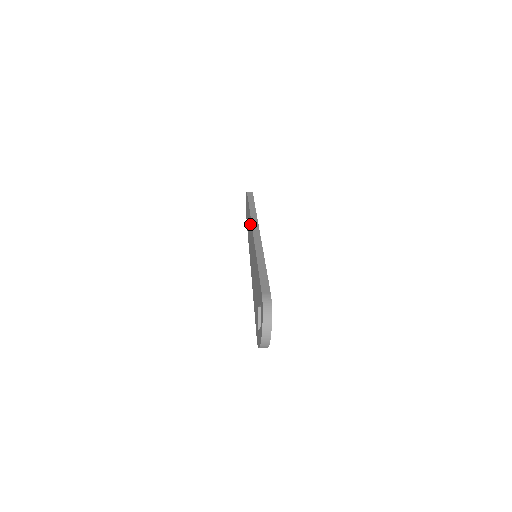
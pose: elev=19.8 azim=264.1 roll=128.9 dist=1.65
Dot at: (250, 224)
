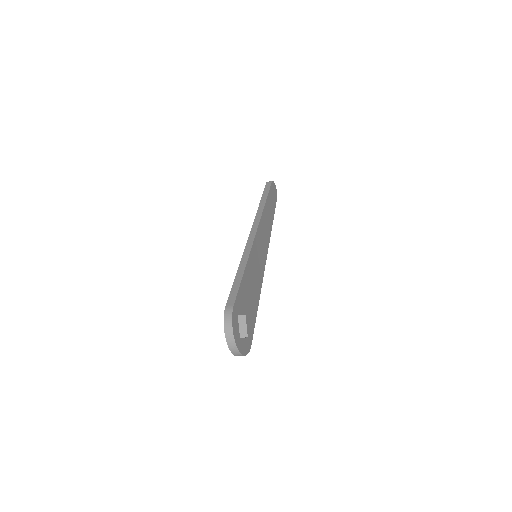
Dot at: occluded
